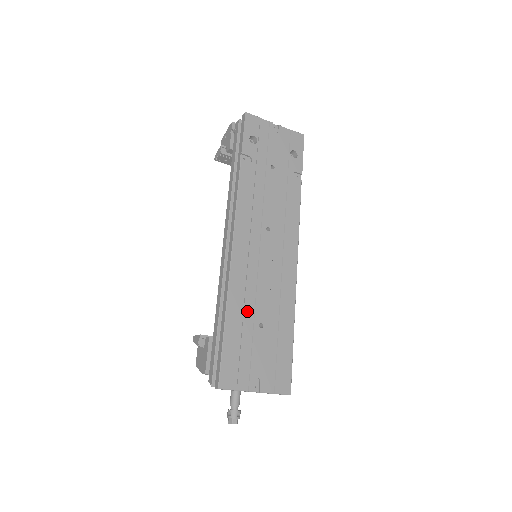
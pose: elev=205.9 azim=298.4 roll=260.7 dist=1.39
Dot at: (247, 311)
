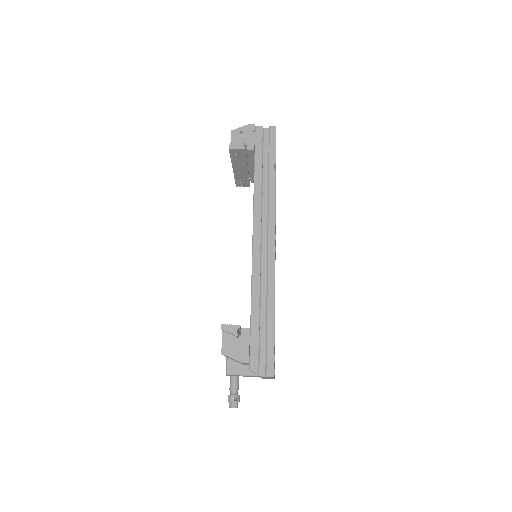
Dot at: occluded
